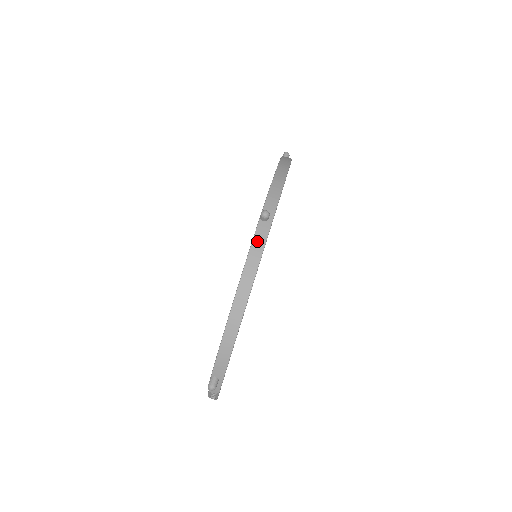
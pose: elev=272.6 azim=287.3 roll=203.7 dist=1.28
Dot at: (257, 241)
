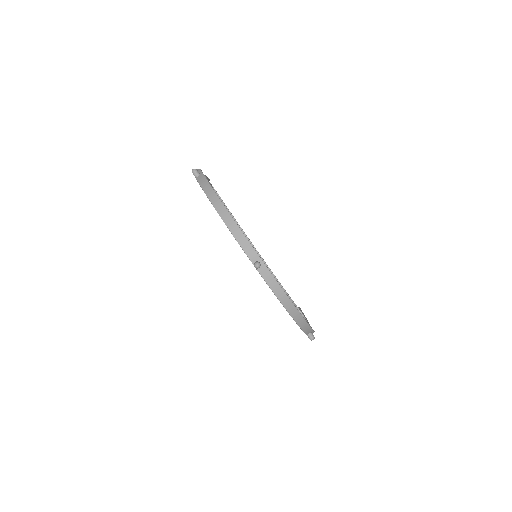
Dot at: (269, 281)
